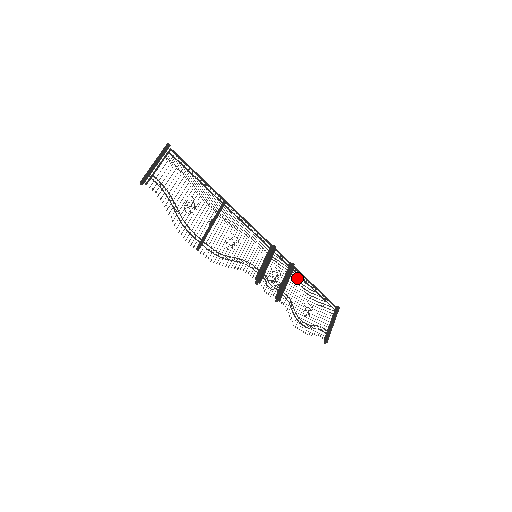
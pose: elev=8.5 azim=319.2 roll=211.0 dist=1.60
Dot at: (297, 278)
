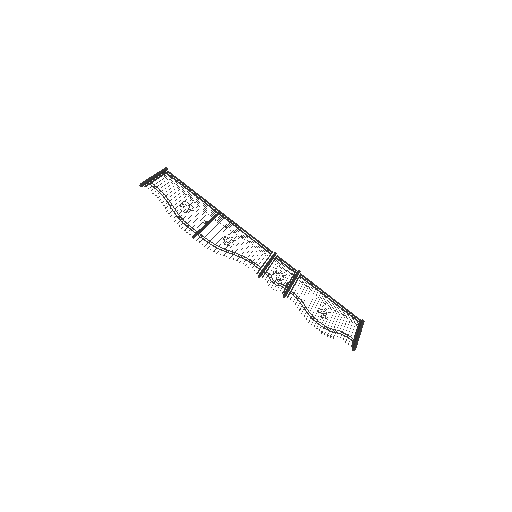
Dot at: occluded
